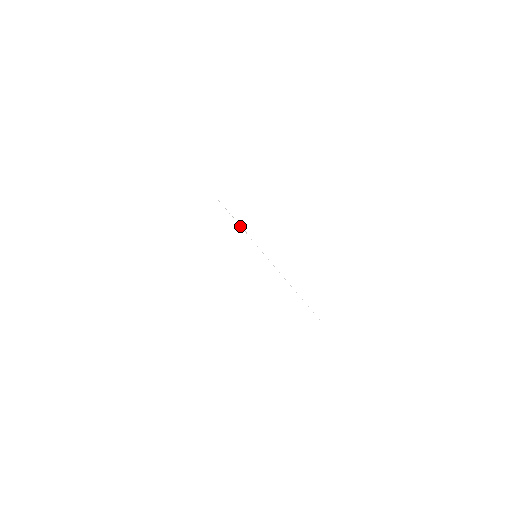
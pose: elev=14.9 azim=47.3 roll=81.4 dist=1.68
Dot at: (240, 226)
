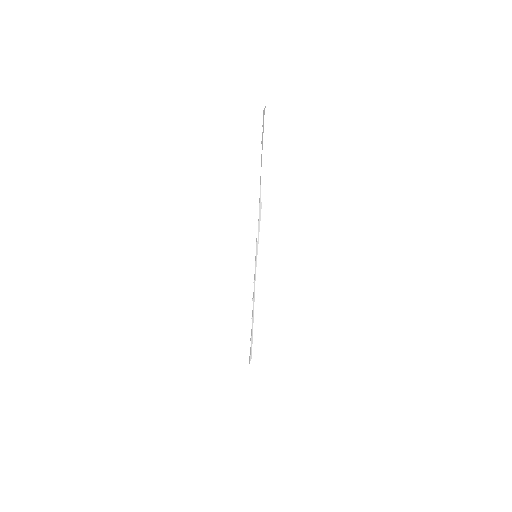
Dot at: occluded
